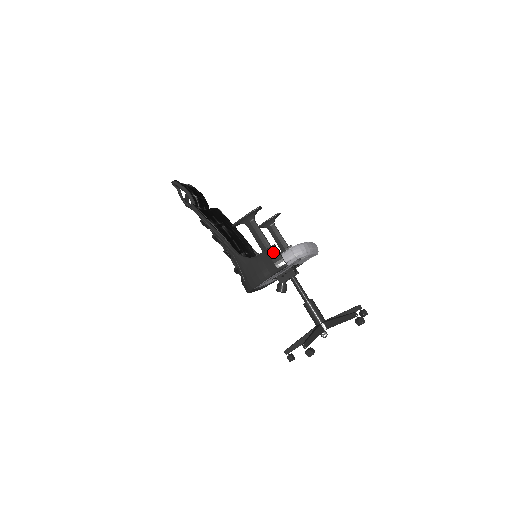
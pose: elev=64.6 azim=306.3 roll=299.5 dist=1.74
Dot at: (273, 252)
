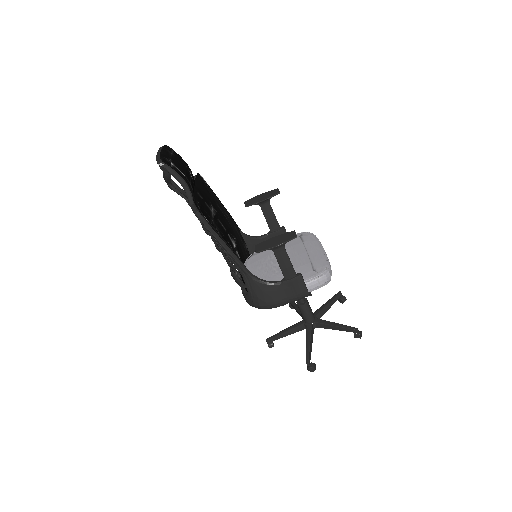
Dot at: (299, 283)
